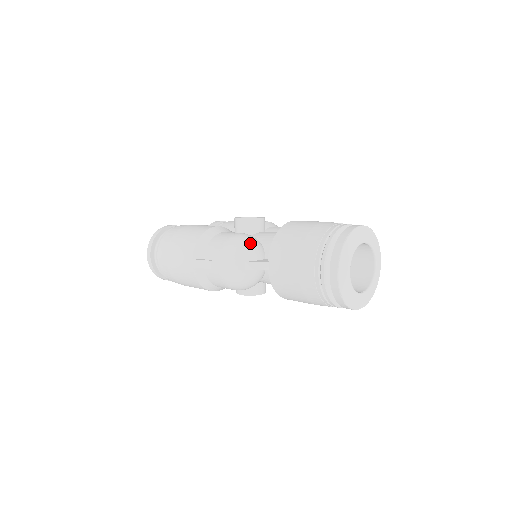
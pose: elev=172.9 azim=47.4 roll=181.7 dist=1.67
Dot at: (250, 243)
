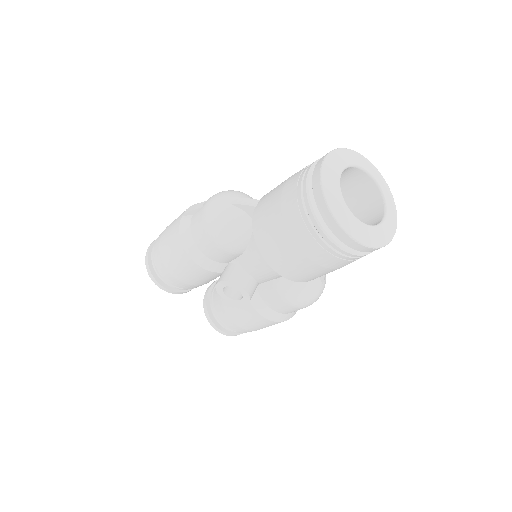
Dot at: occluded
